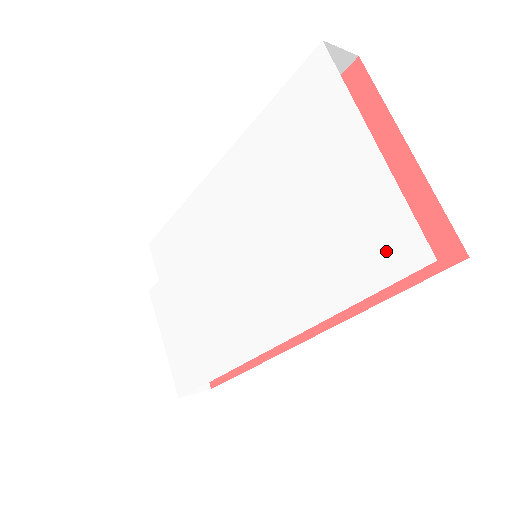
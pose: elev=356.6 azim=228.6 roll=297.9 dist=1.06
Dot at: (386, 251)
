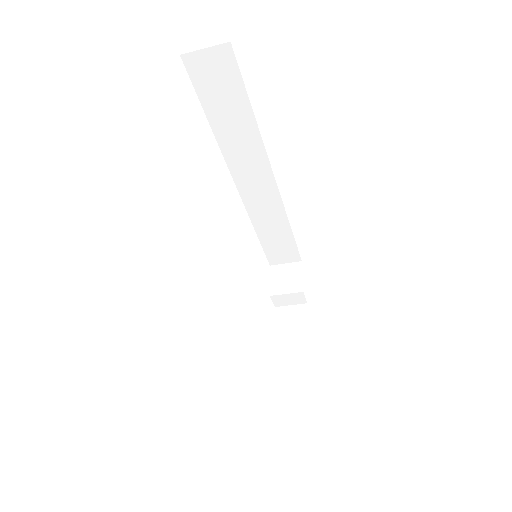
Dot at: occluded
